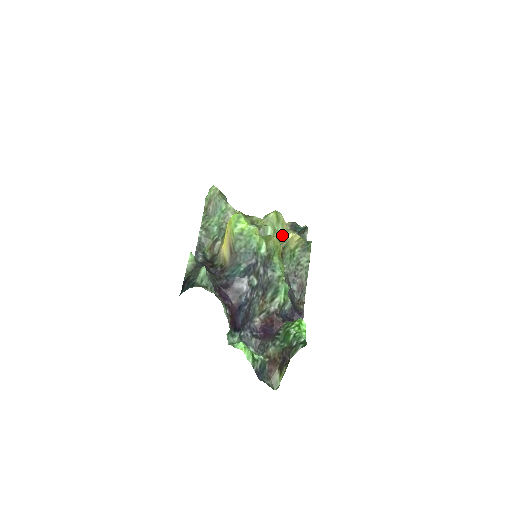
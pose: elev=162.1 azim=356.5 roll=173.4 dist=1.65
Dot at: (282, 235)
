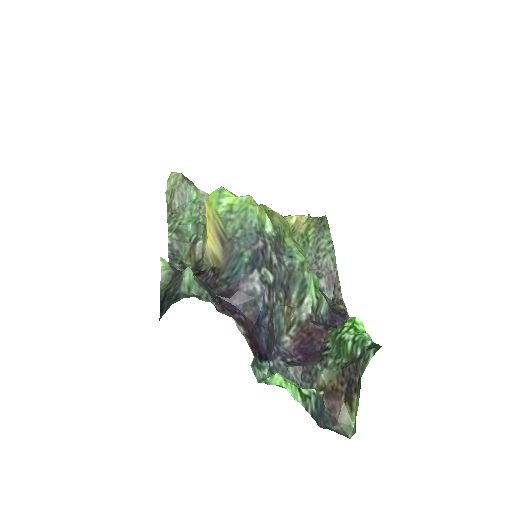
Dot at: occluded
